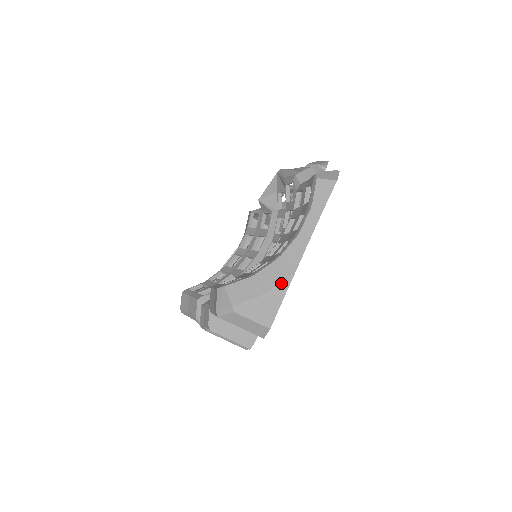
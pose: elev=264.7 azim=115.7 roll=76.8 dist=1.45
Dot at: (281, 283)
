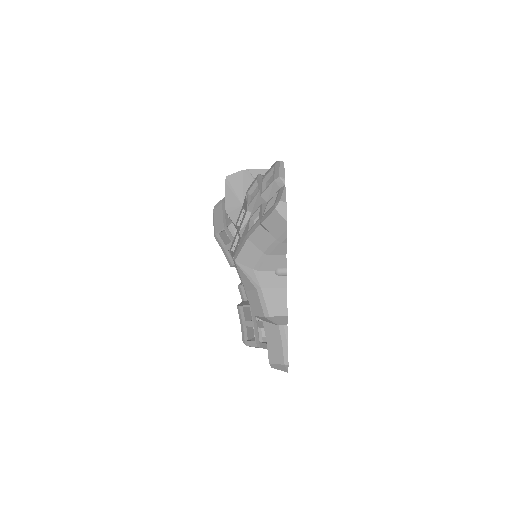
Dot at: occluded
